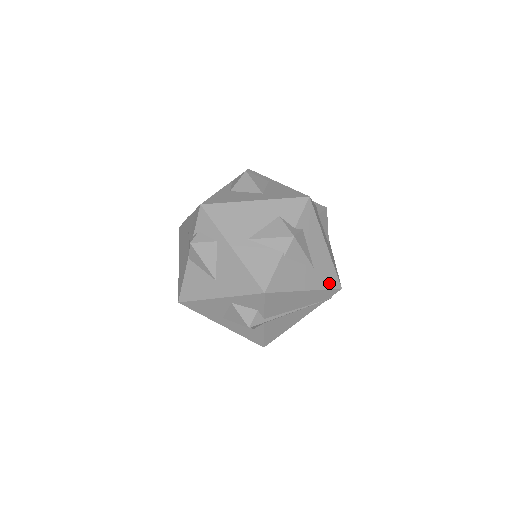
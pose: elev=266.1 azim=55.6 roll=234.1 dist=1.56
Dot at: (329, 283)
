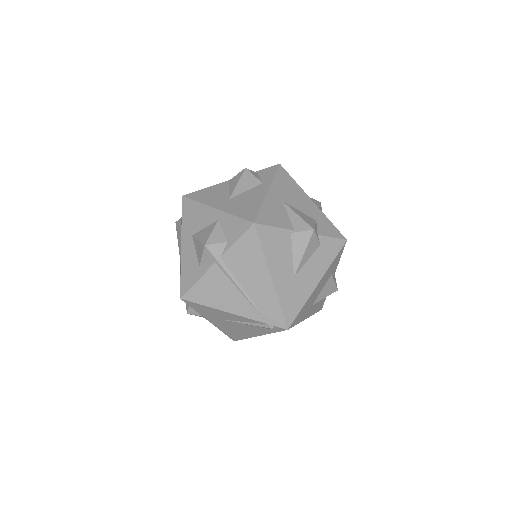
Dot at: (287, 308)
